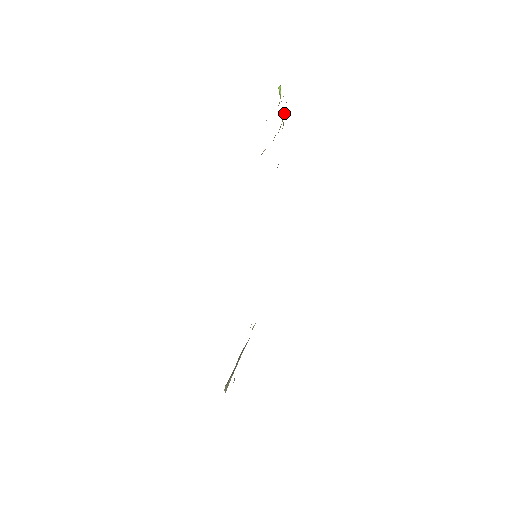
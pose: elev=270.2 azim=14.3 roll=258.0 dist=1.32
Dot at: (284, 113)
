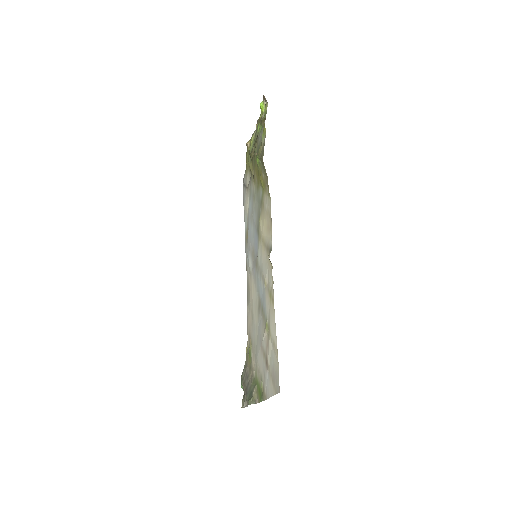
Dot at: (252, 136)
